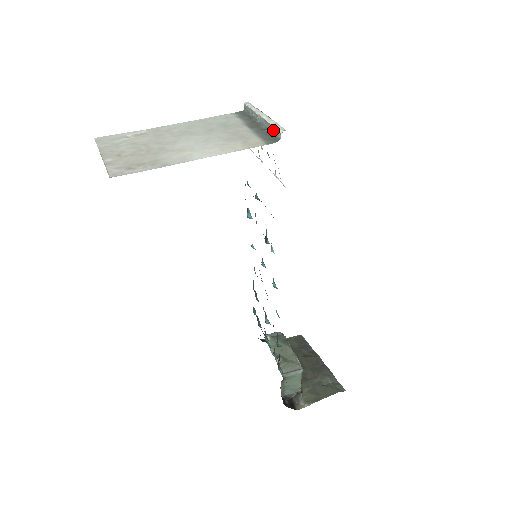
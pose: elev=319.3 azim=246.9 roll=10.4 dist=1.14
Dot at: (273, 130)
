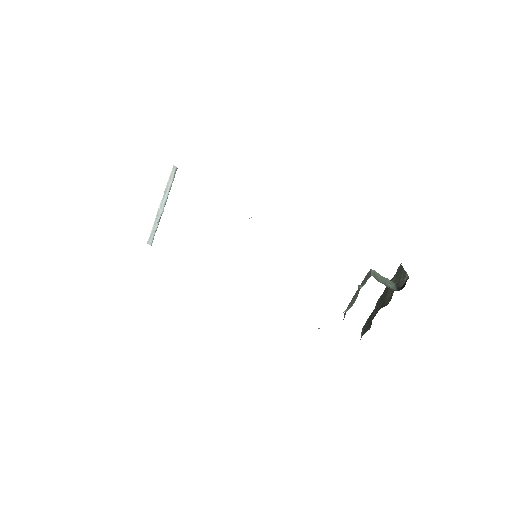
Dot at: (171, 181)
